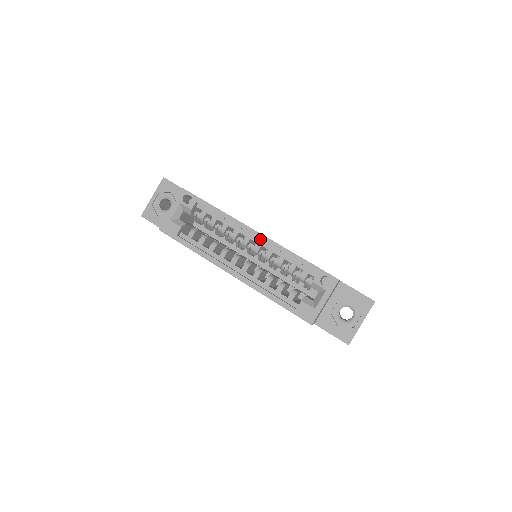
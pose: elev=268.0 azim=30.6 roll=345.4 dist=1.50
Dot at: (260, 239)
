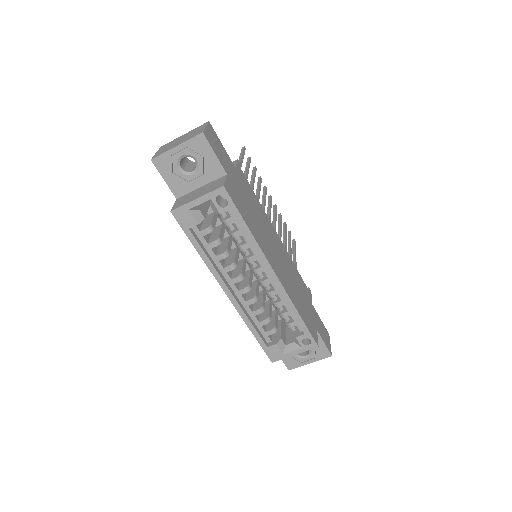
Dot at: (274, 282)
